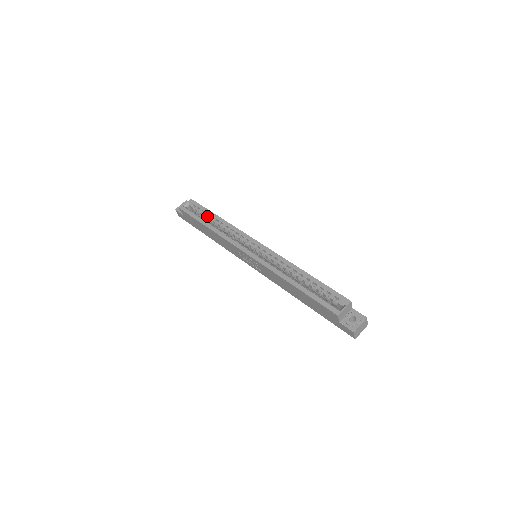
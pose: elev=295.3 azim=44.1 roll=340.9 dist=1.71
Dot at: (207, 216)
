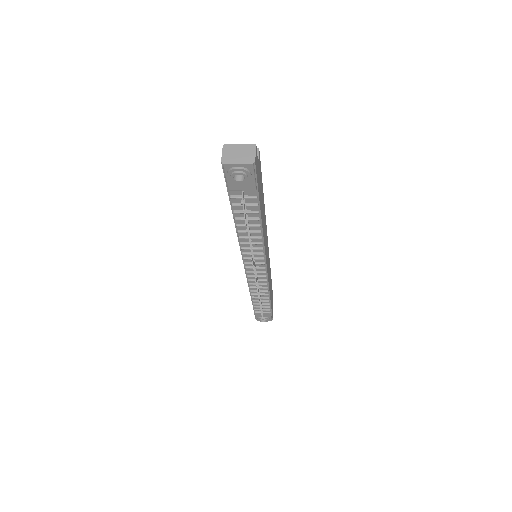
Dot at: occluded
